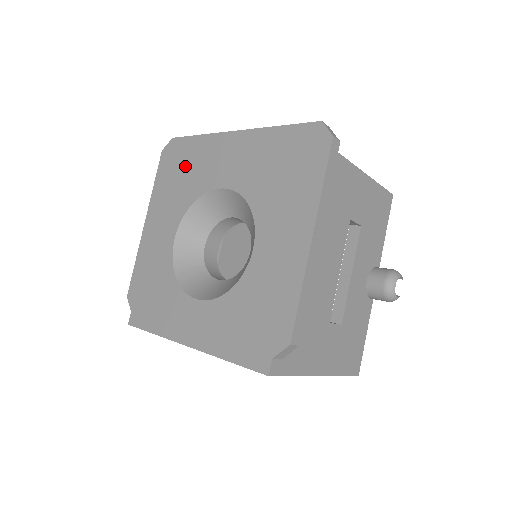
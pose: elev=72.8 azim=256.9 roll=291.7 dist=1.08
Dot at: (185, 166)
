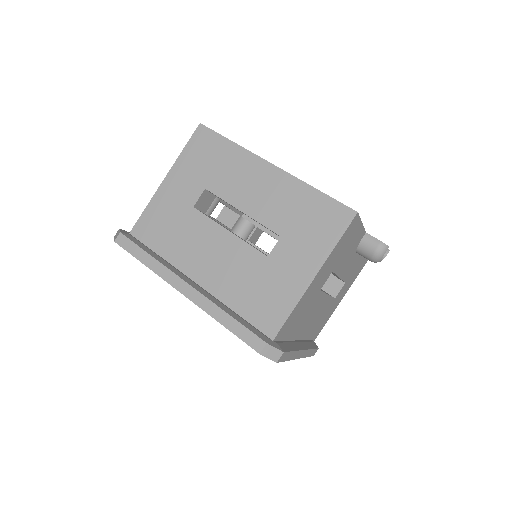
Dot at: occluded
